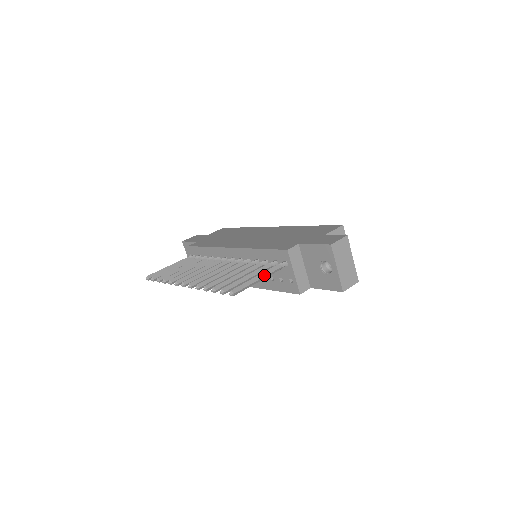
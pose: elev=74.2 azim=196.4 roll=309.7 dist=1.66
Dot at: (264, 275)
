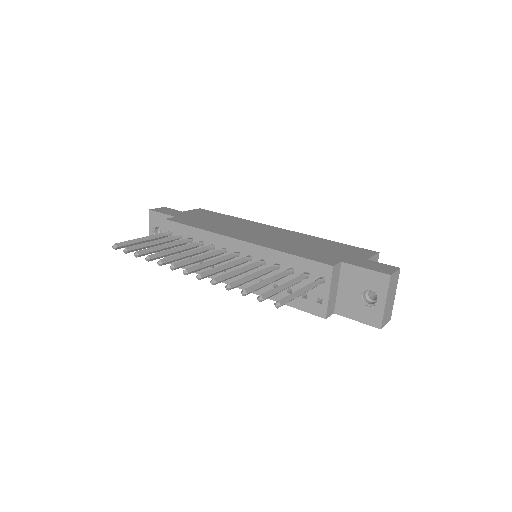
Dot at: (307, 289)
